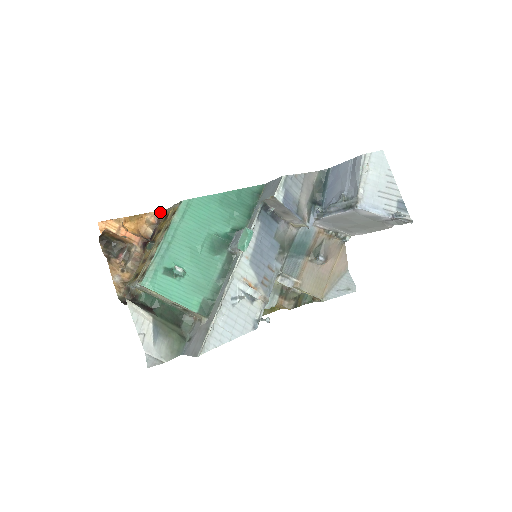
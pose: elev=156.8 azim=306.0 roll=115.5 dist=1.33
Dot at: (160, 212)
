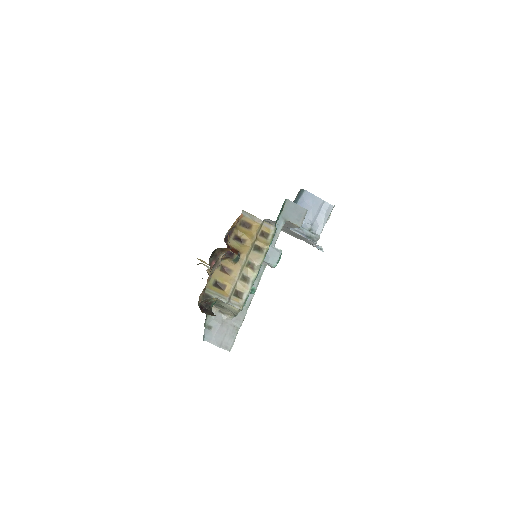
Dot at: (243, 216)
